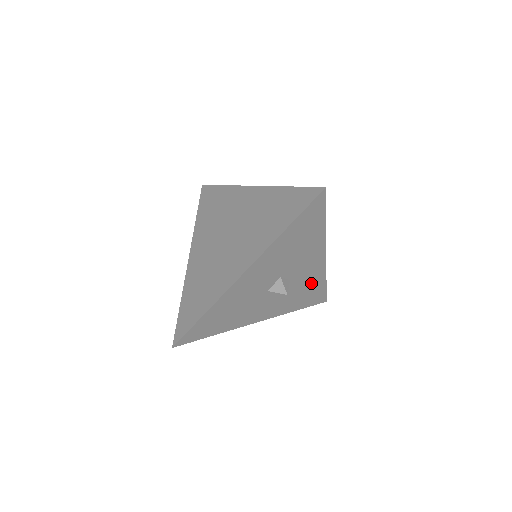
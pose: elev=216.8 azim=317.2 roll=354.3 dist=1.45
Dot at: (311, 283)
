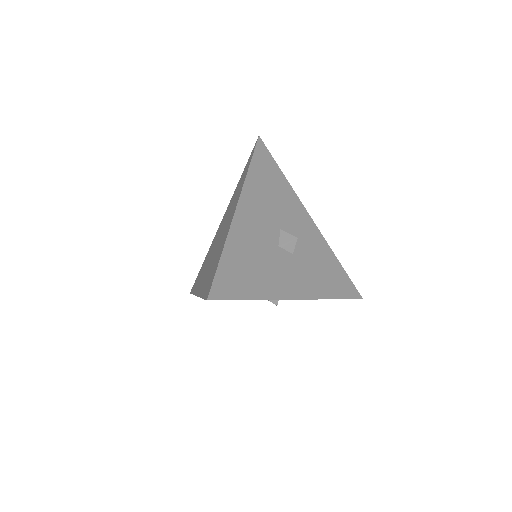
Dot at: (322, 256)
